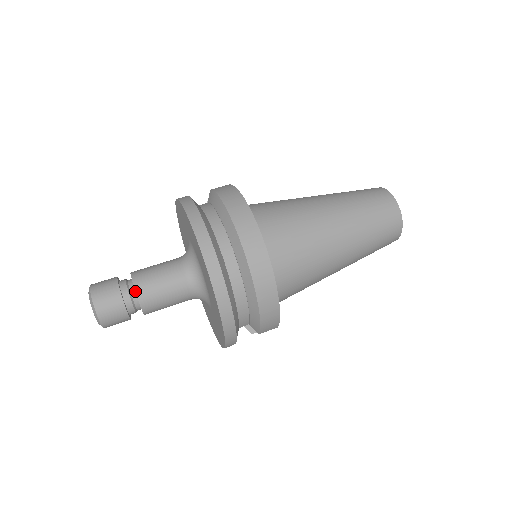
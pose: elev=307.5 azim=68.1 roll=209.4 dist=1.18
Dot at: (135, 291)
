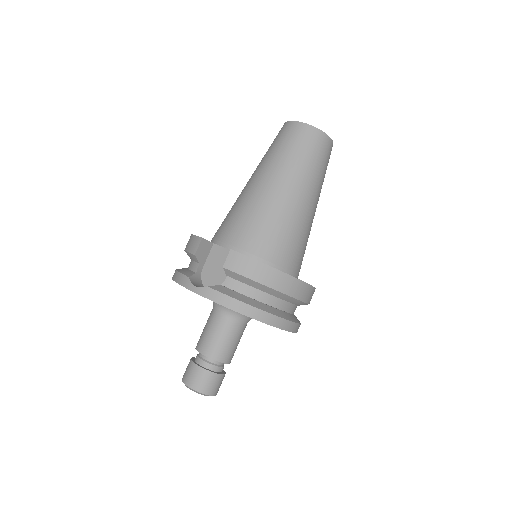
Dot at: occluded
